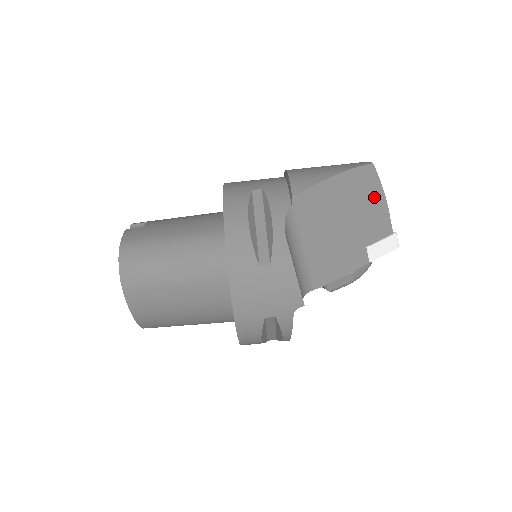
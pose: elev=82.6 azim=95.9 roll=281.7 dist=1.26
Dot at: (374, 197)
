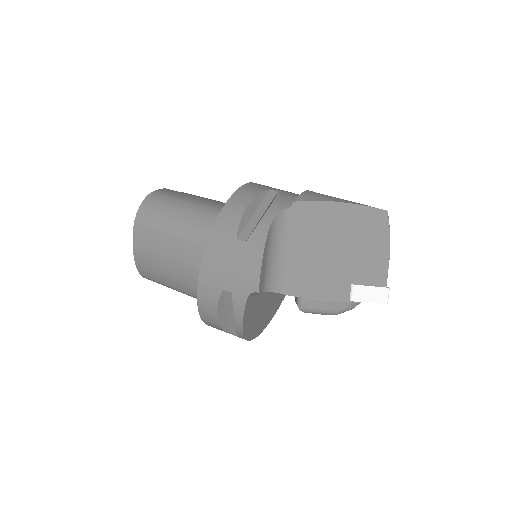
Dot at: (377, 242)
